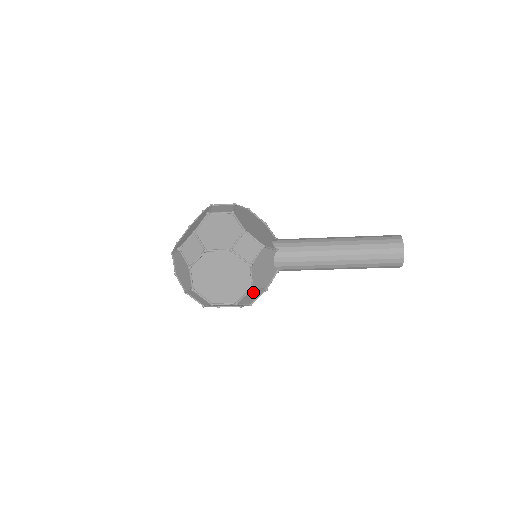
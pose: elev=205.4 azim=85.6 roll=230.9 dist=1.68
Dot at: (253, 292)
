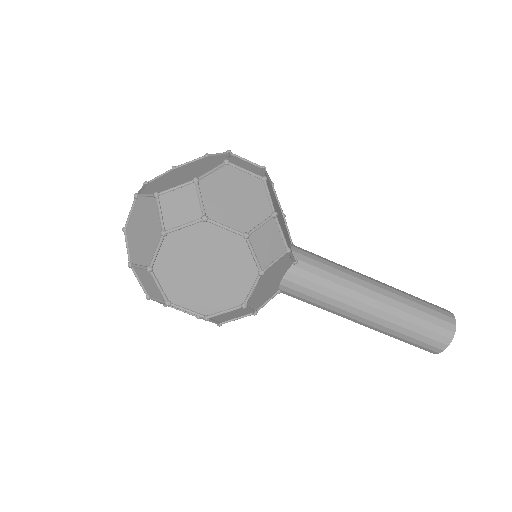
Dot at: (238, 310)
